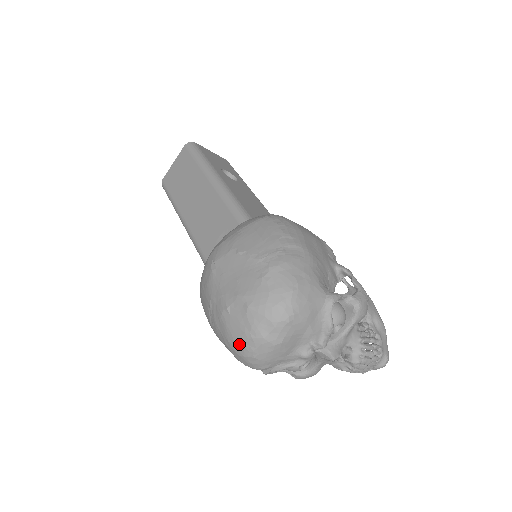
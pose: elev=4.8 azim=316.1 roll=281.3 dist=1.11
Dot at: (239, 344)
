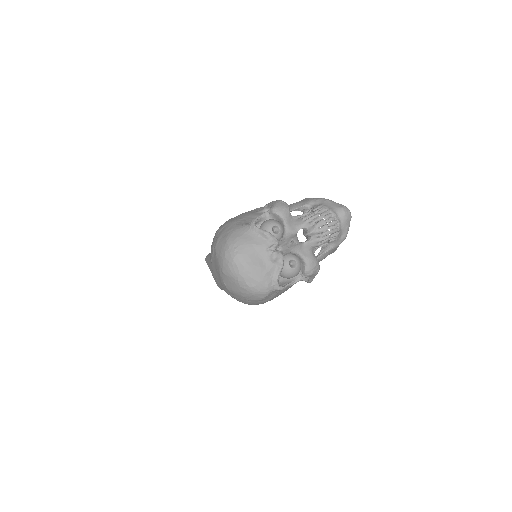
Dot at: (242, 291)
